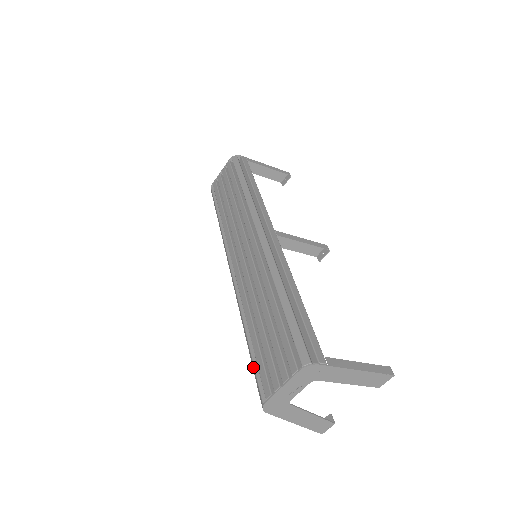
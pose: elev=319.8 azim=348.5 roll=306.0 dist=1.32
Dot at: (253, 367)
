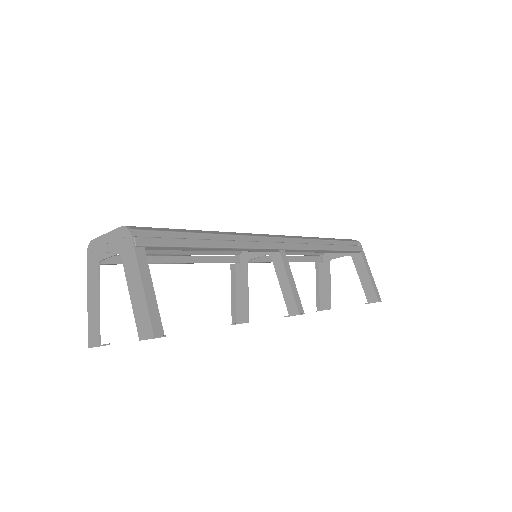
Dot at: occluded
